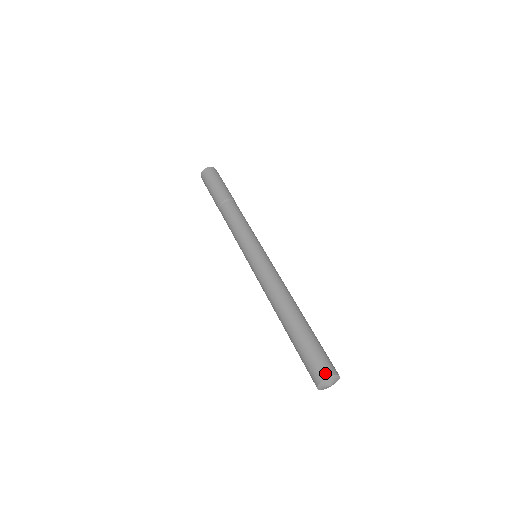
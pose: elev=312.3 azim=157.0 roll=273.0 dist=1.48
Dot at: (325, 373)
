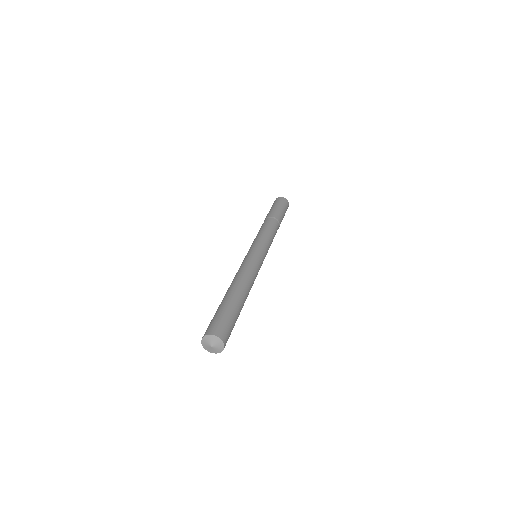
Dot at: (209, 331)
